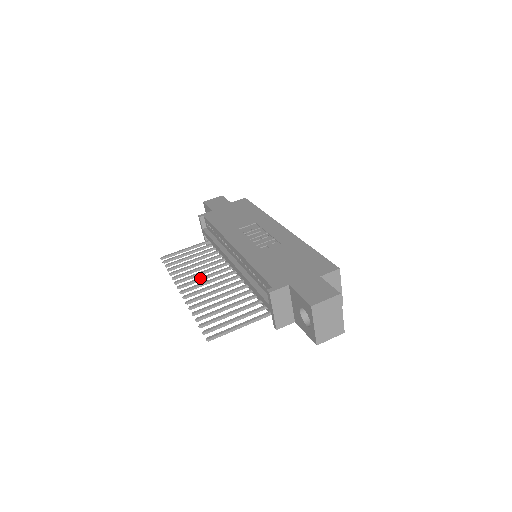
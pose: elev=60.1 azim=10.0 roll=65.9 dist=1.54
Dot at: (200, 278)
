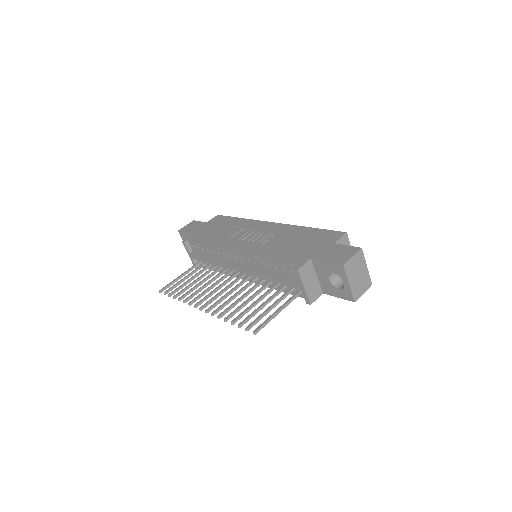
Dot at: (212, 292)
